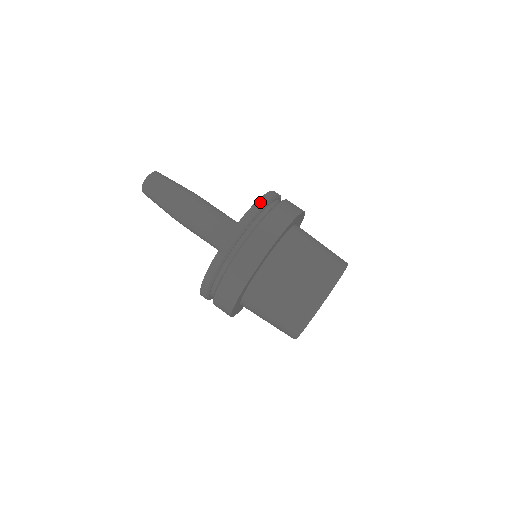
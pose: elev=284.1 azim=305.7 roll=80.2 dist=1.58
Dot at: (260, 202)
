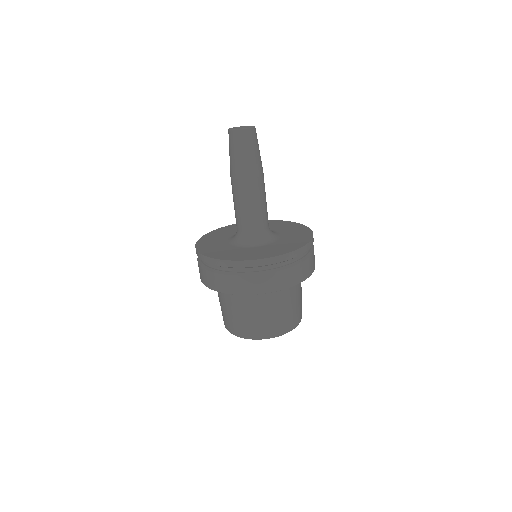
Dot at: occluded
